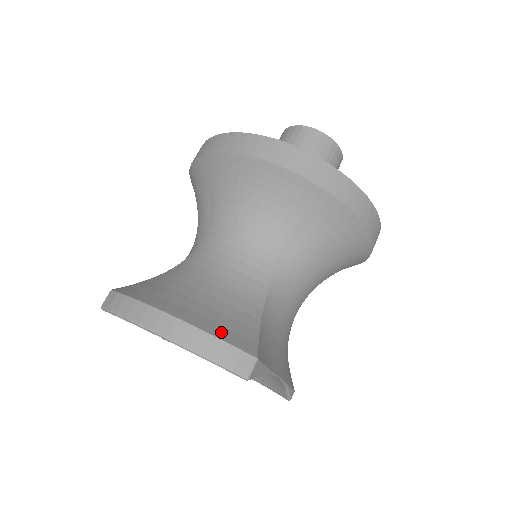
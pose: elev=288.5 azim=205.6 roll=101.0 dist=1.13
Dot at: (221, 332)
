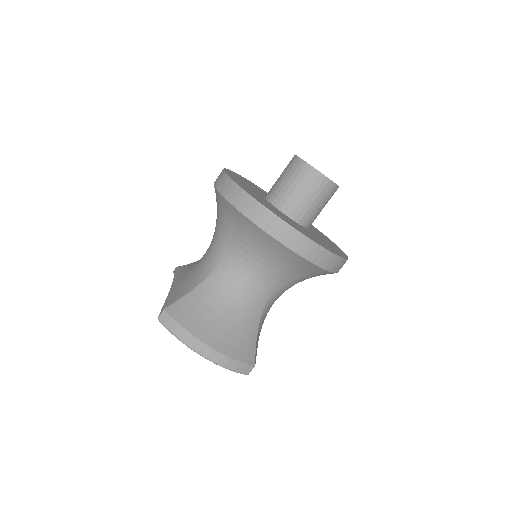
Dot at: (237, 354)
